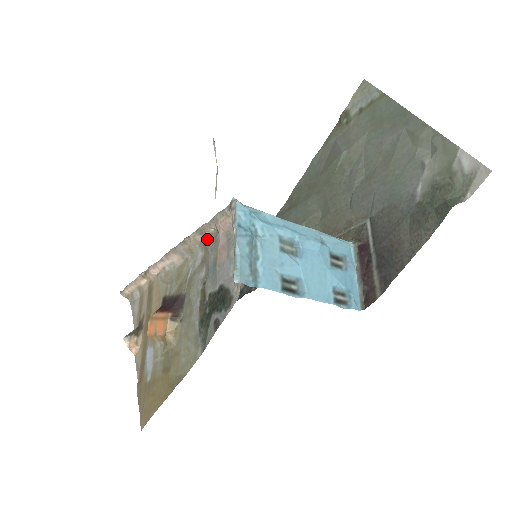
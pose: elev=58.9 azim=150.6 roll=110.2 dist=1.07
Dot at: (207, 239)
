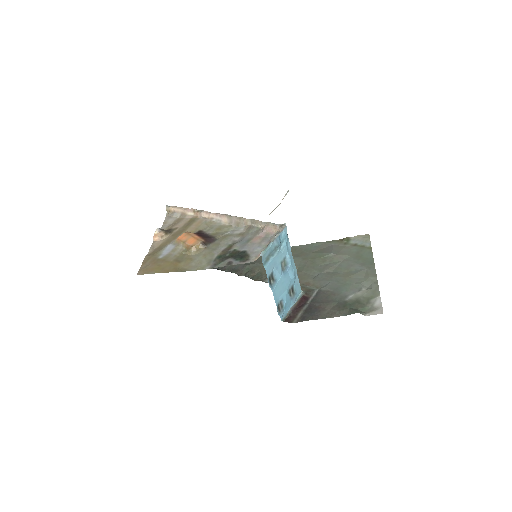
Dot at: (253, 227)
